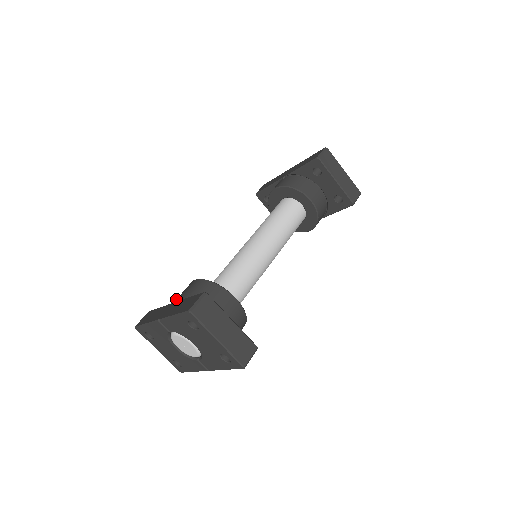
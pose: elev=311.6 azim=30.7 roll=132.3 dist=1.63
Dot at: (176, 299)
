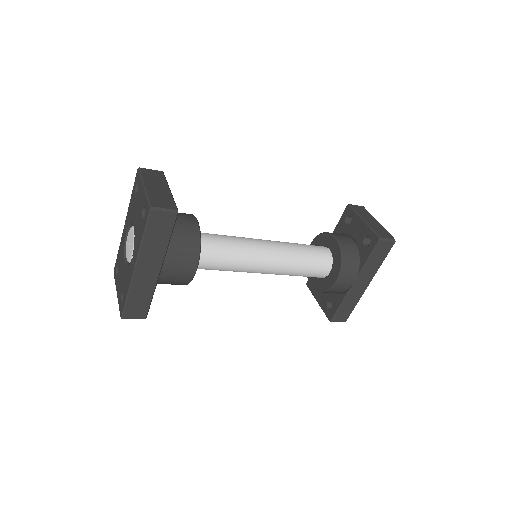
Dot at: occluded
